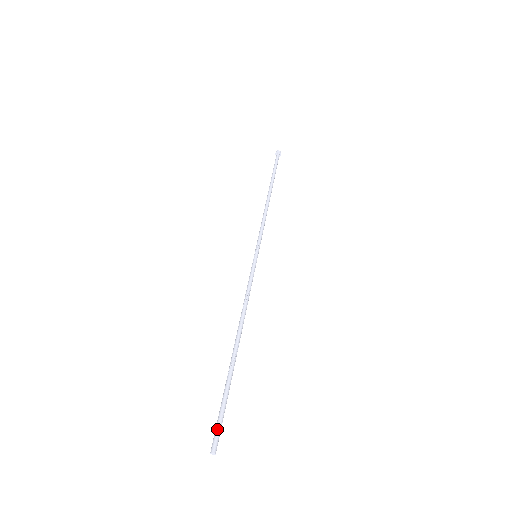
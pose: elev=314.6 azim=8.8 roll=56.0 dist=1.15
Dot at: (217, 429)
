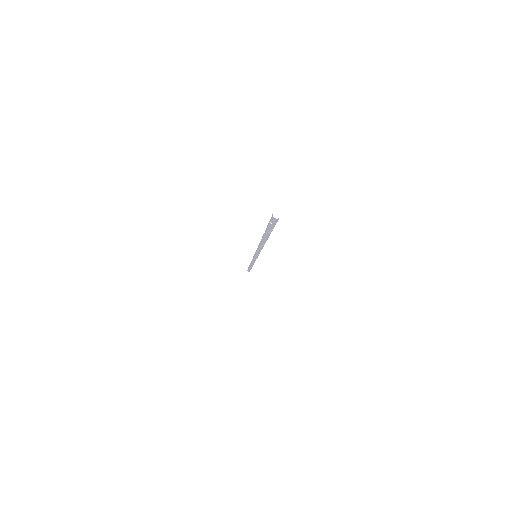
Dot at: occluded
